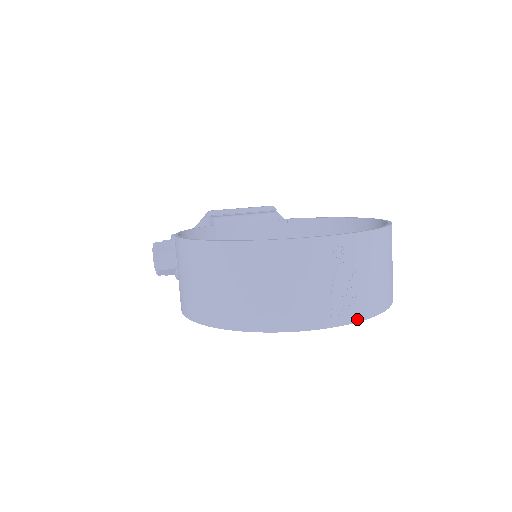
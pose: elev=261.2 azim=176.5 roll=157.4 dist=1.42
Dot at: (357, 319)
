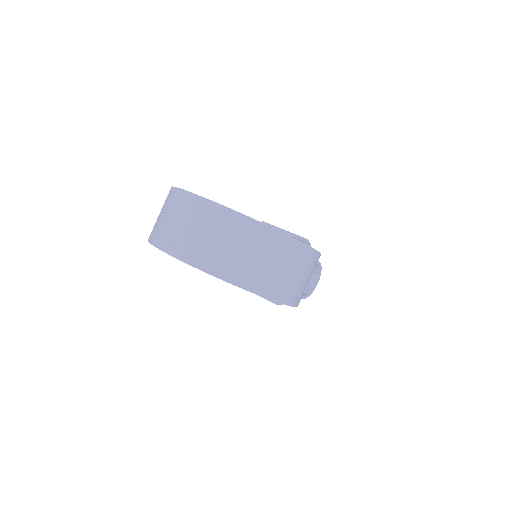
Dot at: (185, 260)
